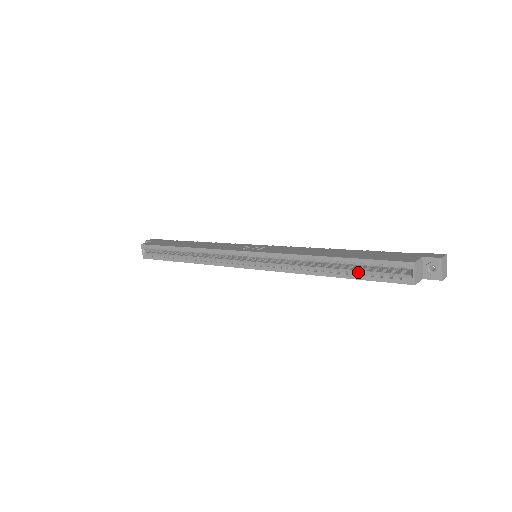
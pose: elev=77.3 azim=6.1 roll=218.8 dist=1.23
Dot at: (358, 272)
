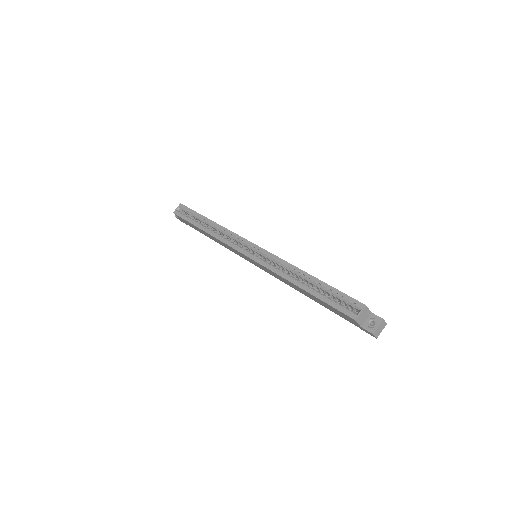
Dot at: (323, 294)
